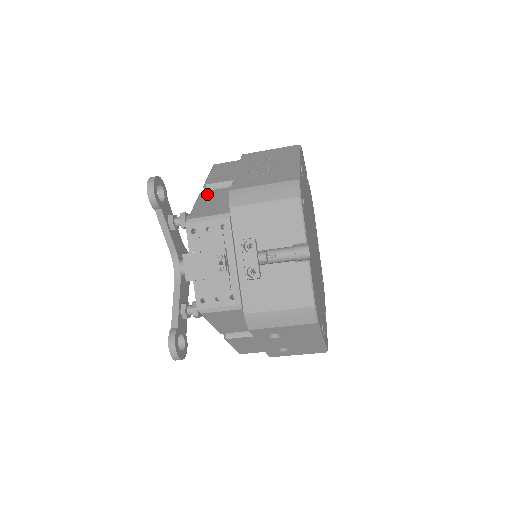
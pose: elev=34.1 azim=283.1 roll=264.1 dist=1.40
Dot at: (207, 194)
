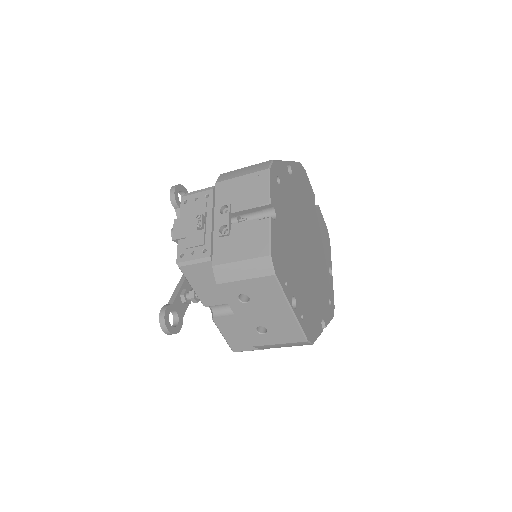
Dot at: occluded
